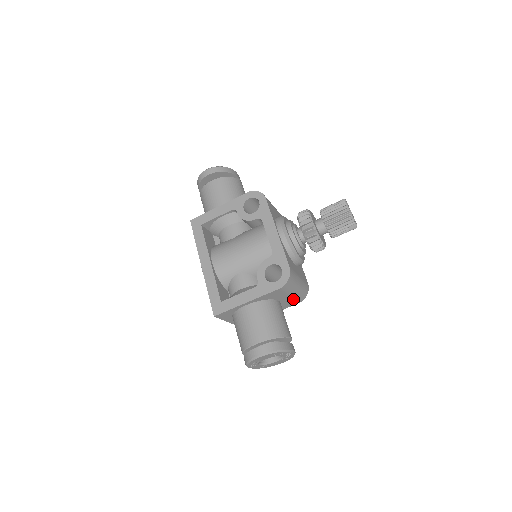
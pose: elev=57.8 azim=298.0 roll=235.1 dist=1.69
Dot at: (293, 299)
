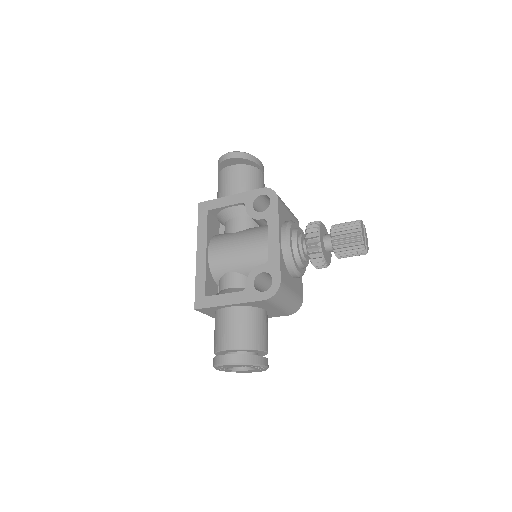
Dot at: (281, 311)
